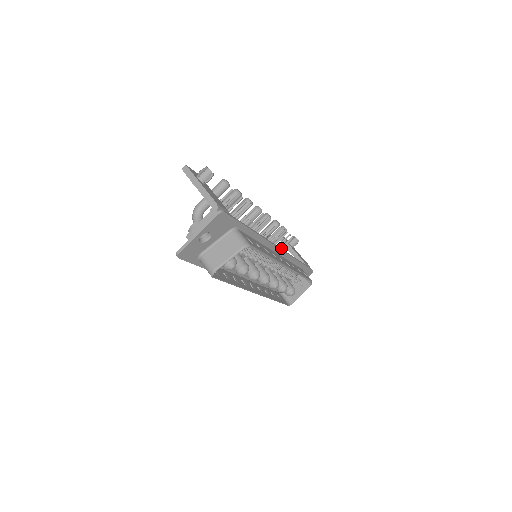
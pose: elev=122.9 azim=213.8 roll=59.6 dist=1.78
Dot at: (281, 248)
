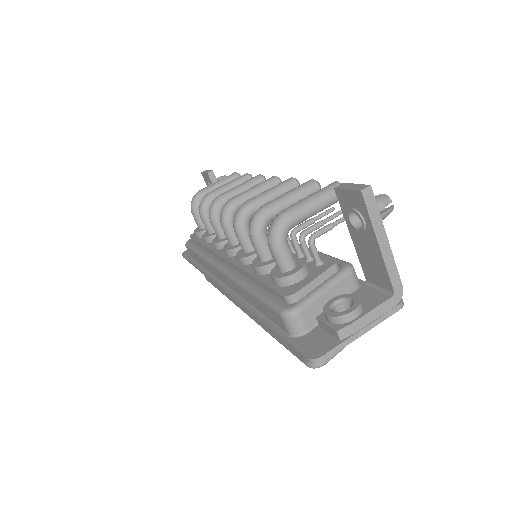
Dot at: occluded
